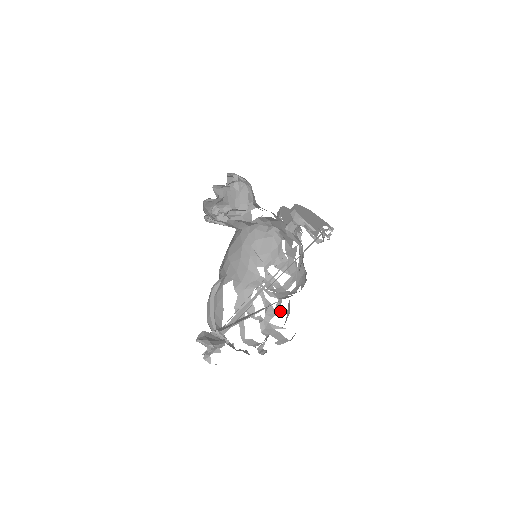
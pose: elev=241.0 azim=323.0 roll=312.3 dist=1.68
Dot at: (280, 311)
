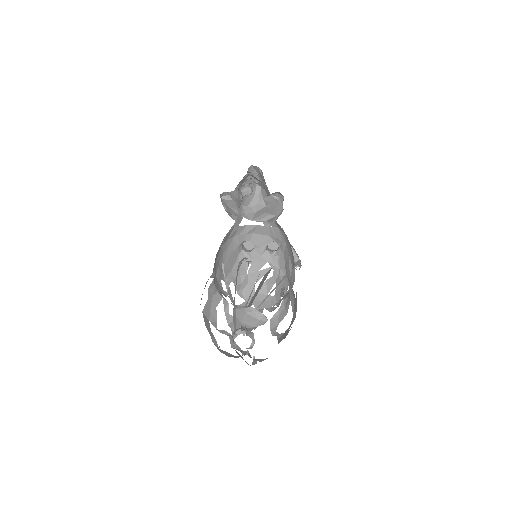
Dot at: (295, 311)
